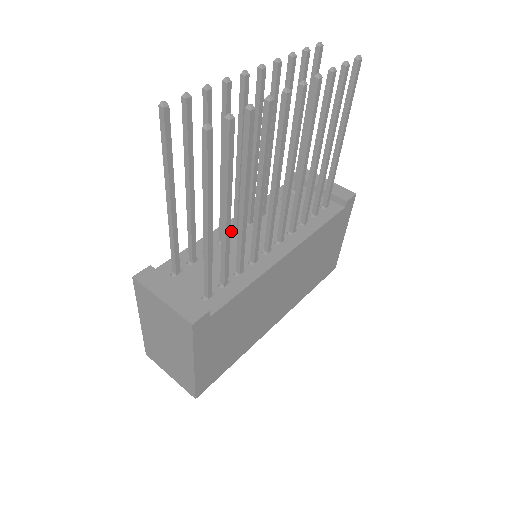
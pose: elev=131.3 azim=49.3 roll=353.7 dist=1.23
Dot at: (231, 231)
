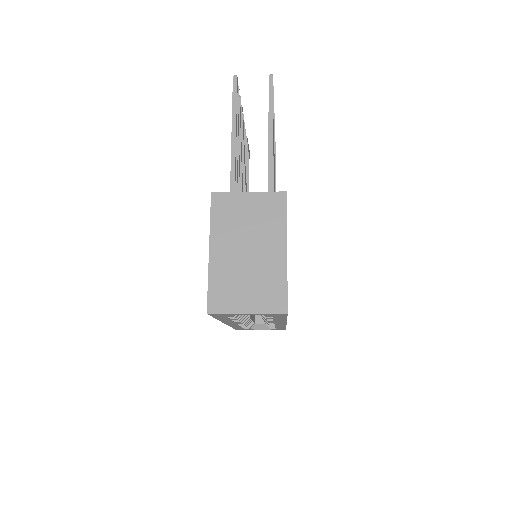
Dot at: occluded
